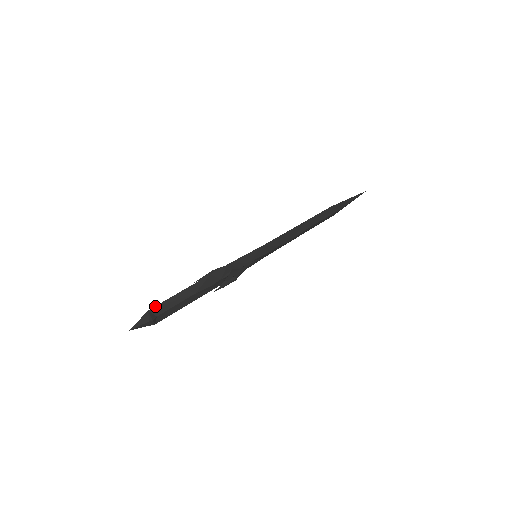
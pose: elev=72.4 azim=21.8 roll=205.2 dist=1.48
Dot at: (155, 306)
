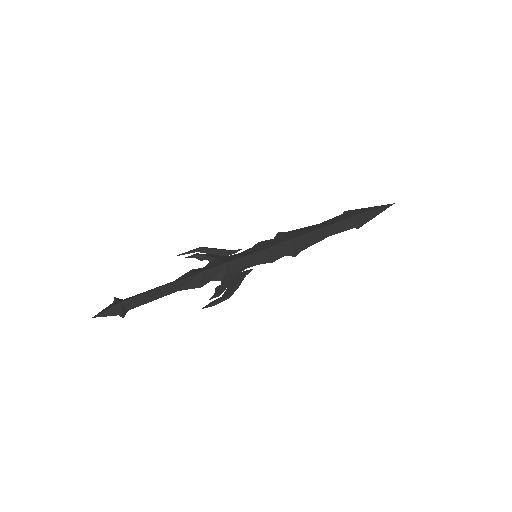
Dot at: (130, 298)
